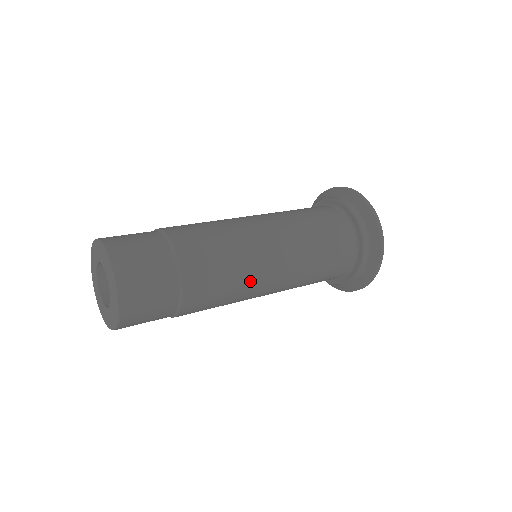
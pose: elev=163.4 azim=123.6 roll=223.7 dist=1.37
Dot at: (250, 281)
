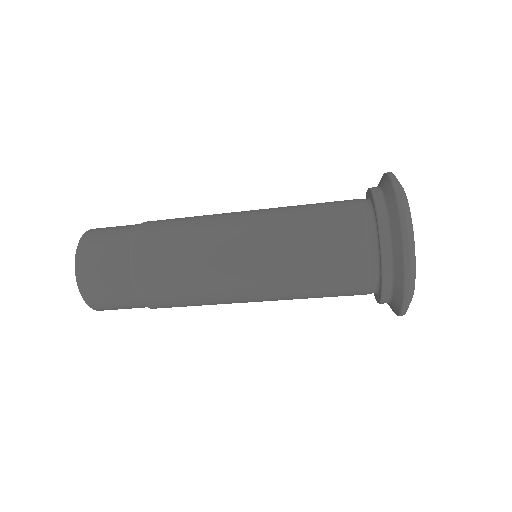
Dot at: (209, 242)
